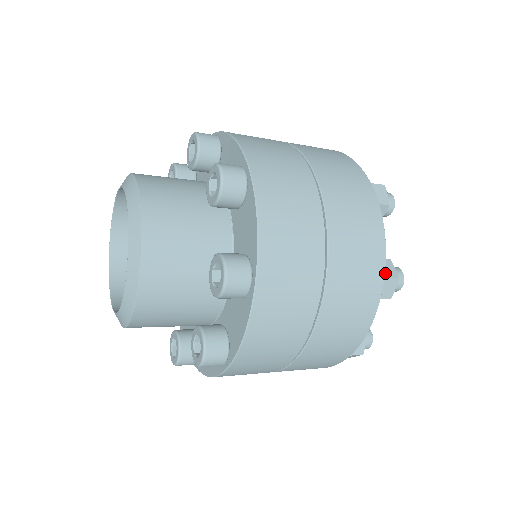
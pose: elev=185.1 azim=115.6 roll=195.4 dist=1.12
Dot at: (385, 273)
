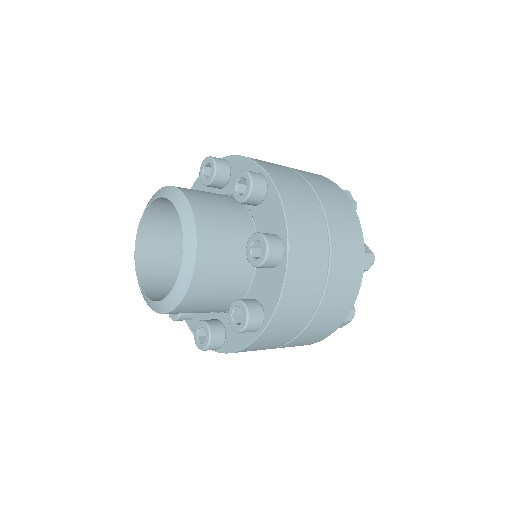
Dot at: occluded
